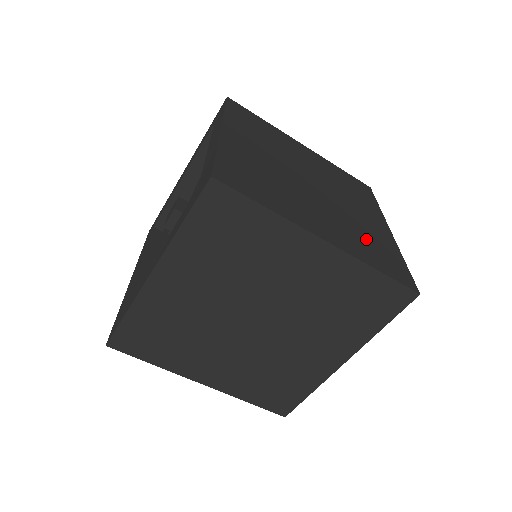
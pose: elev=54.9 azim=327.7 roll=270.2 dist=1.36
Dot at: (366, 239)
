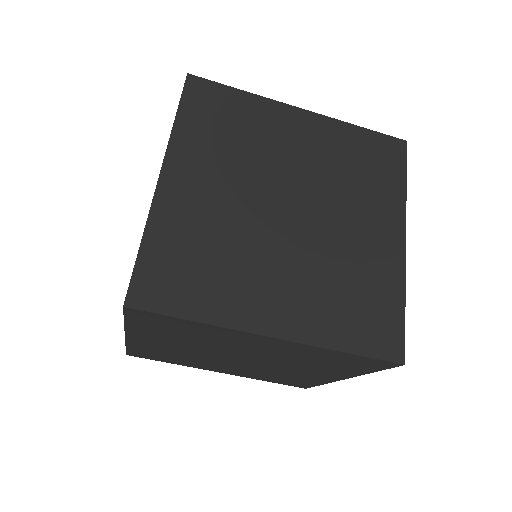
Dot at: (348, 291)
